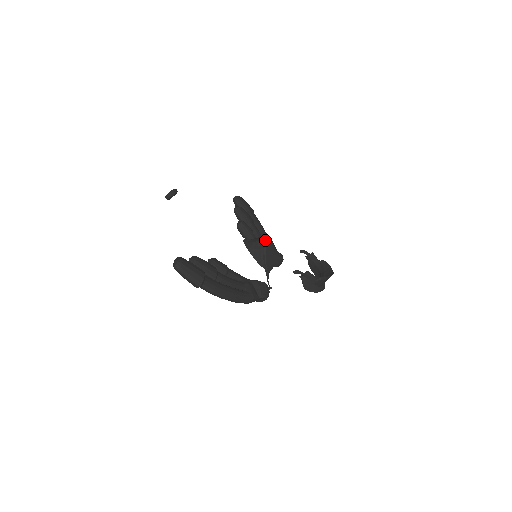
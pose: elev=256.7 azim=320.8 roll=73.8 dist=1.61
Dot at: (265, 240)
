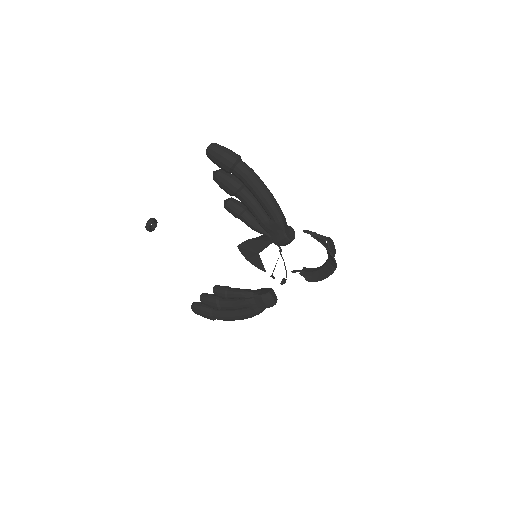
Dot at: occluded
